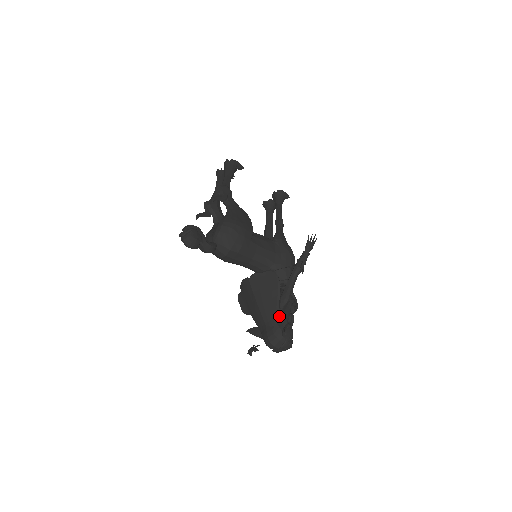
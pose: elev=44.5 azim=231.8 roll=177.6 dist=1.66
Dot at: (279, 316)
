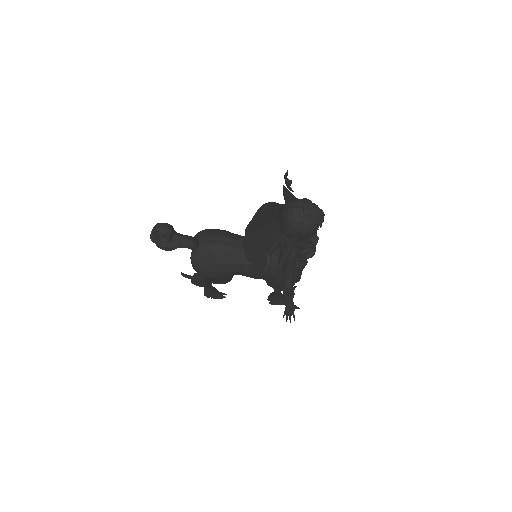
Dot at: occluded
